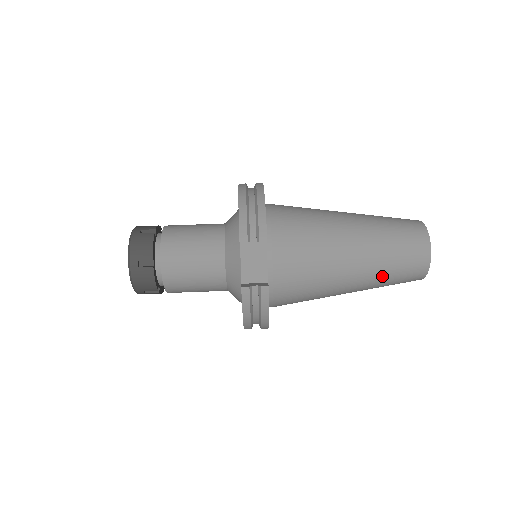
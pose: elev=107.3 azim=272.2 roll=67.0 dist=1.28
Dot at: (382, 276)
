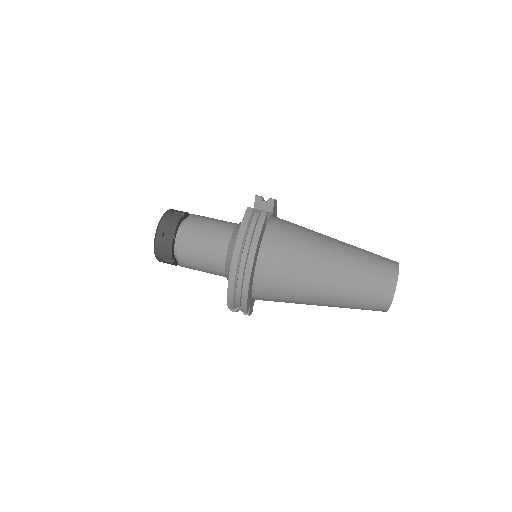
Dot at: (357, 264)
